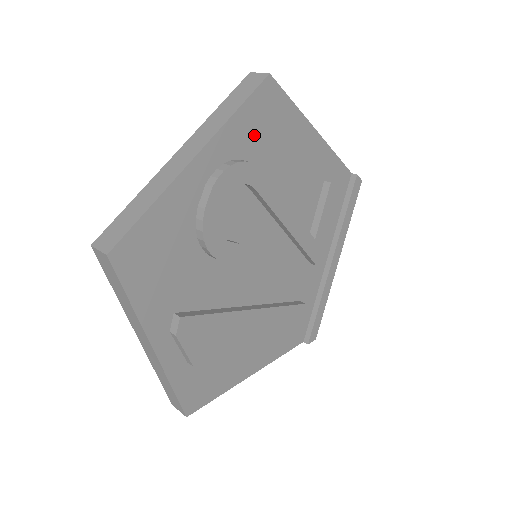
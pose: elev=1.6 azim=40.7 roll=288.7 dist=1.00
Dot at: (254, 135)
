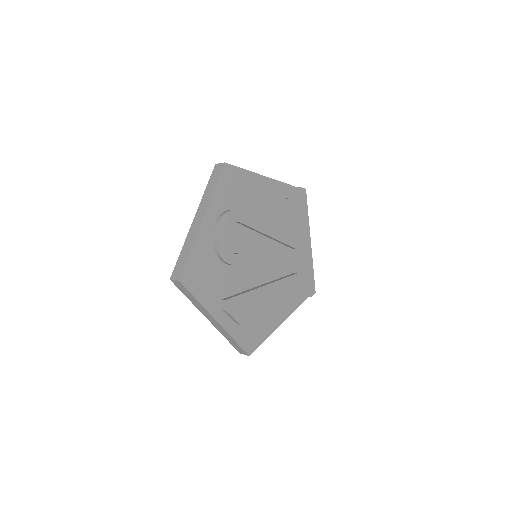
Dot at: (229, 195)
